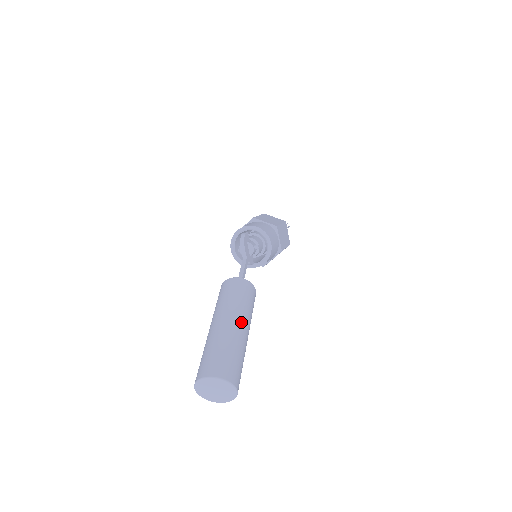
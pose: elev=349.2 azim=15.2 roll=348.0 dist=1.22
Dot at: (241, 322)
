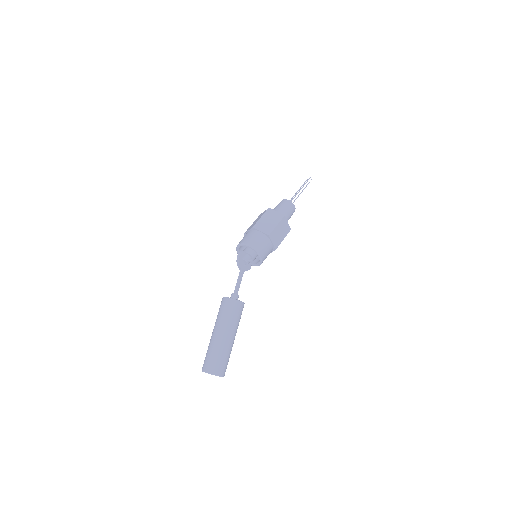
Dot at: (227, 334)
